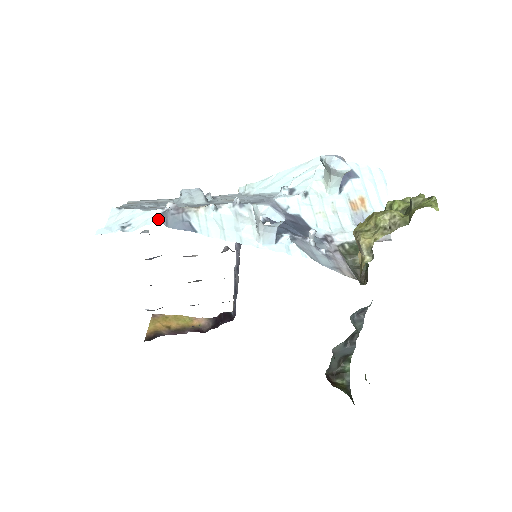
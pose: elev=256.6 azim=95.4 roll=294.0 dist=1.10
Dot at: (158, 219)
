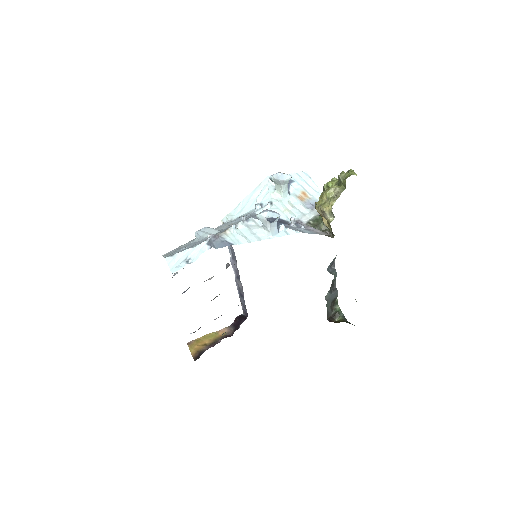
Dot at: (208, 246)
